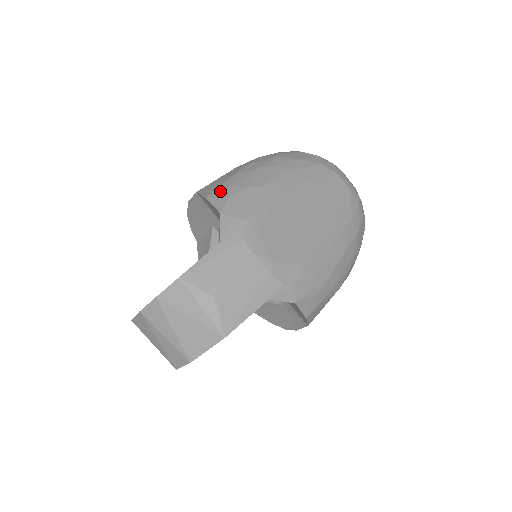
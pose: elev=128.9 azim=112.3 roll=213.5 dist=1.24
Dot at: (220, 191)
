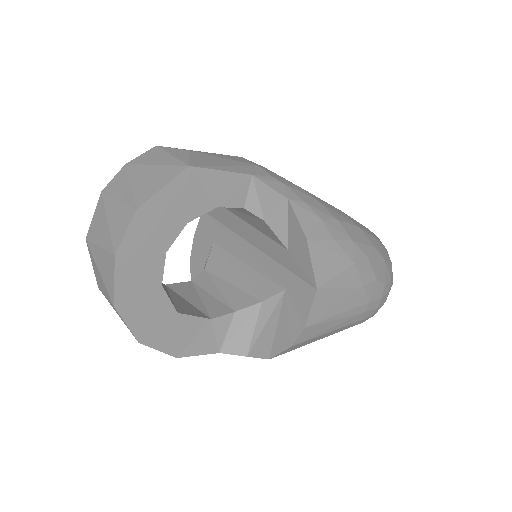
Dot at: occluded
